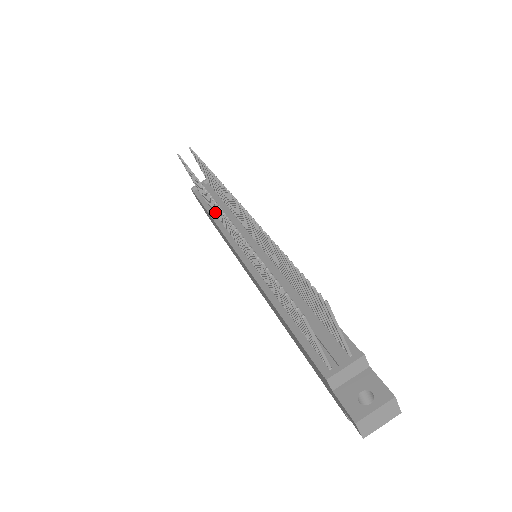
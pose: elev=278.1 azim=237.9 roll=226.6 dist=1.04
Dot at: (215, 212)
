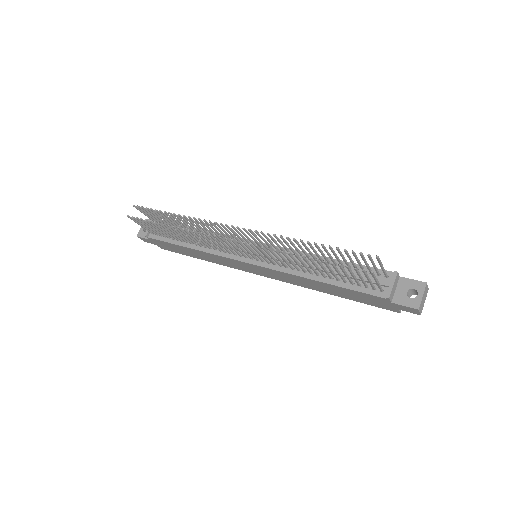
Dot at: (197, 243)
